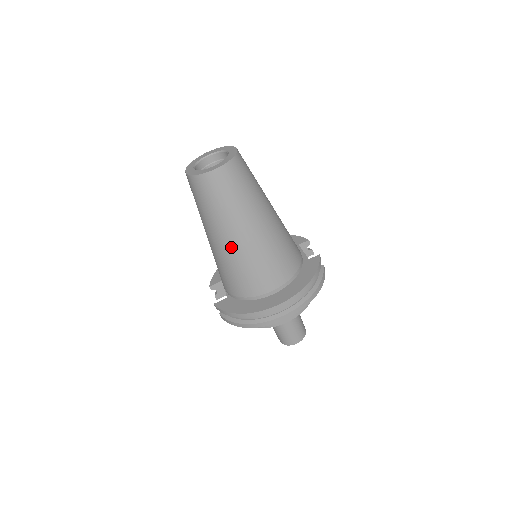
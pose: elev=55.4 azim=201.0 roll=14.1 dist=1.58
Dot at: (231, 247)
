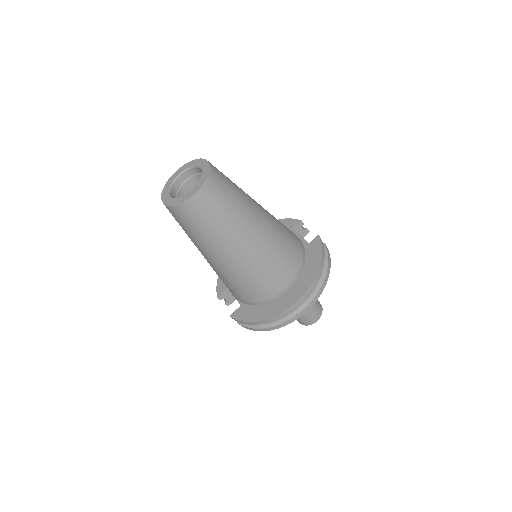
Dot at: (233, 262)
